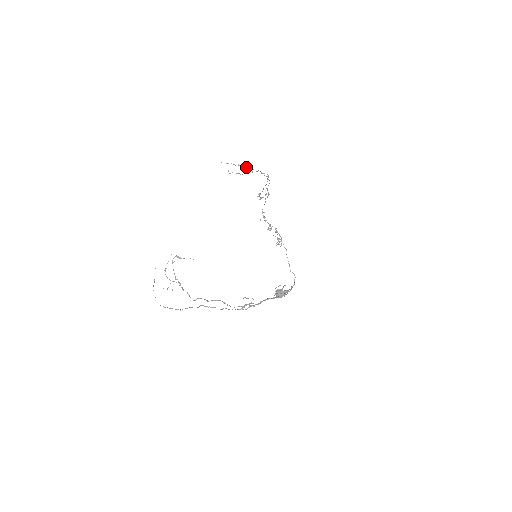
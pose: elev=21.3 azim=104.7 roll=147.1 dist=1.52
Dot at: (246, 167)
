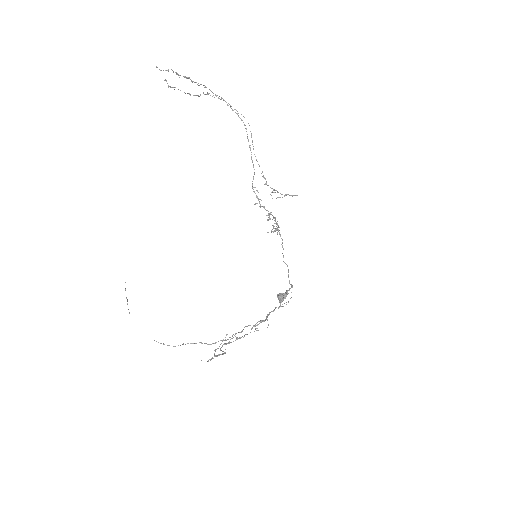
Dot at: occluded
